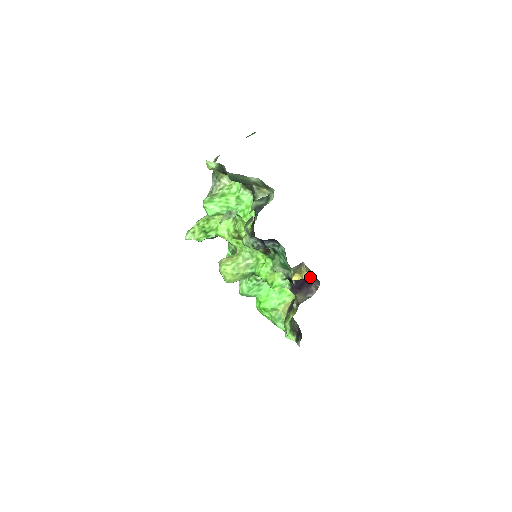
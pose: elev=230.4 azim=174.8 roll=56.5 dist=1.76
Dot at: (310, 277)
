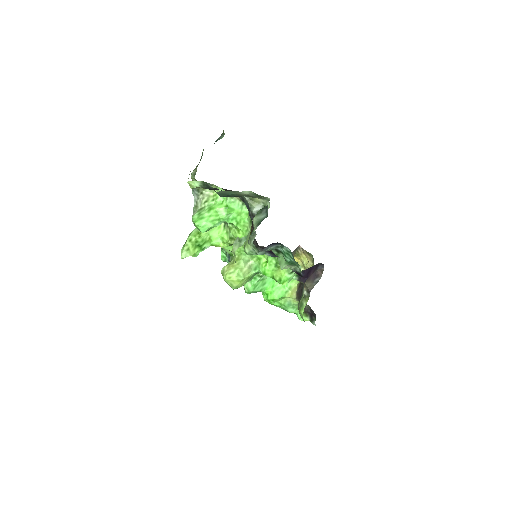
Dot at: (310, 259)
